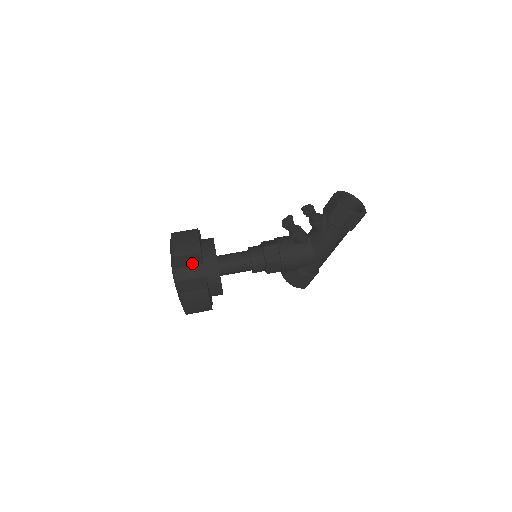
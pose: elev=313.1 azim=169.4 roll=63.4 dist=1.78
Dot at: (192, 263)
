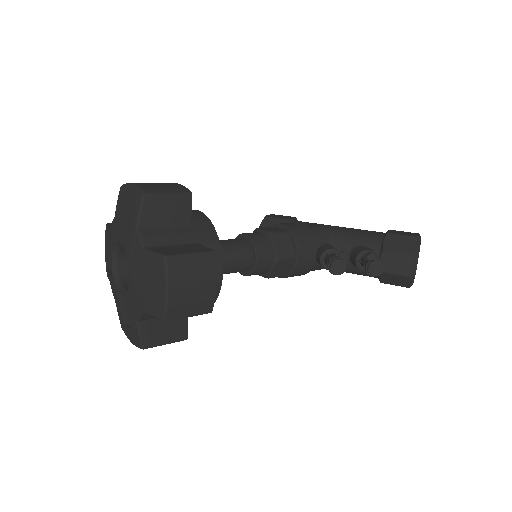
Dot at: occluded
